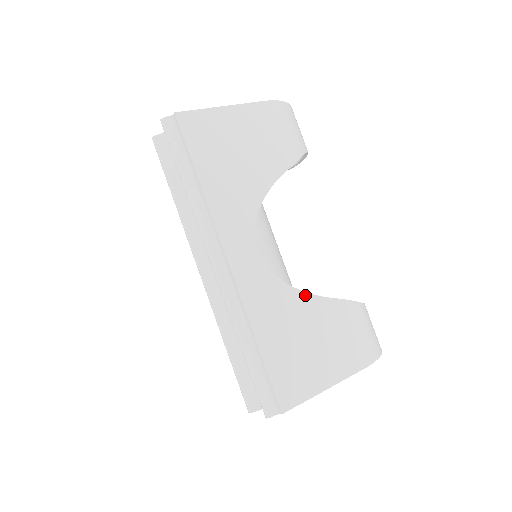
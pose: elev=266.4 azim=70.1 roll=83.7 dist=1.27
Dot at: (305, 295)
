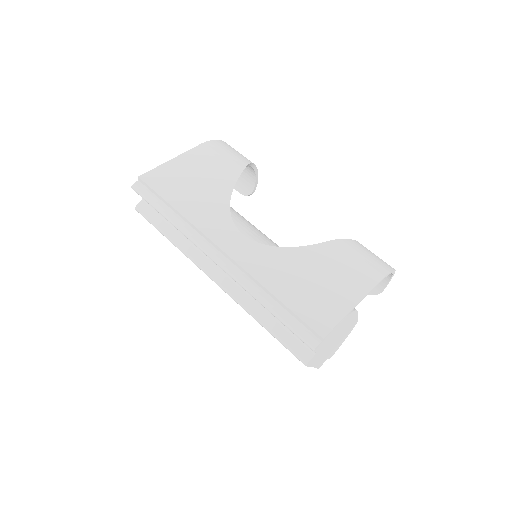
Dot at: (297, 249)
